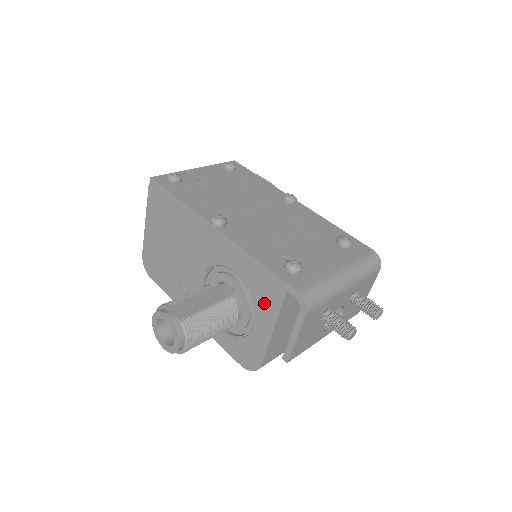
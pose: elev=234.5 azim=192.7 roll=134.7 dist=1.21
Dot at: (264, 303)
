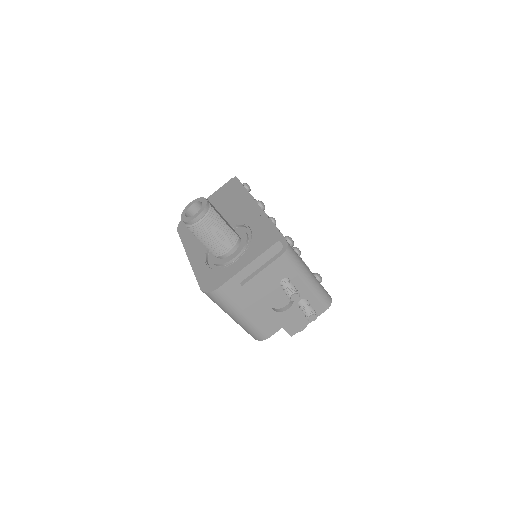
Dot at: (257, 247)
